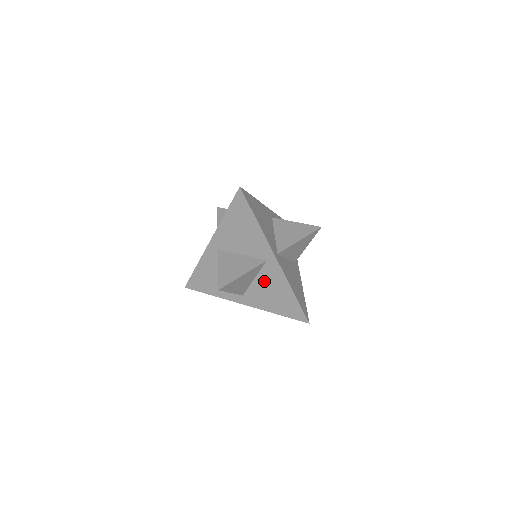
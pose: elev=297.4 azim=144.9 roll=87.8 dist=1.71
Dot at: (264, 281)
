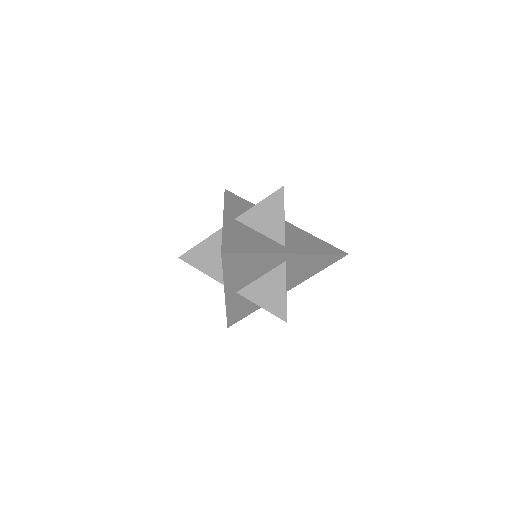
Dot at: (291, 234)
